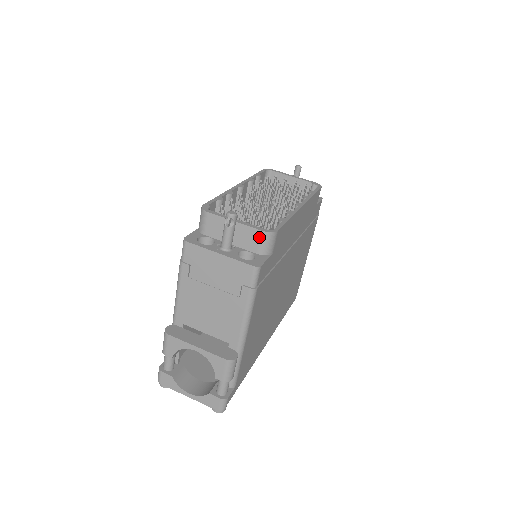
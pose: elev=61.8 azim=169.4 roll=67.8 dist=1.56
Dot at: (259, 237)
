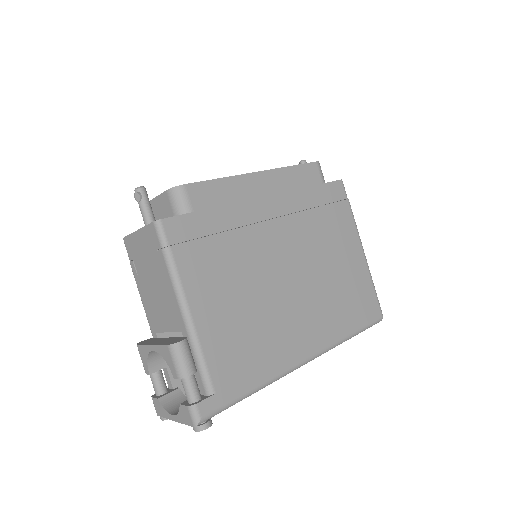
Dot at: (168, 199)
